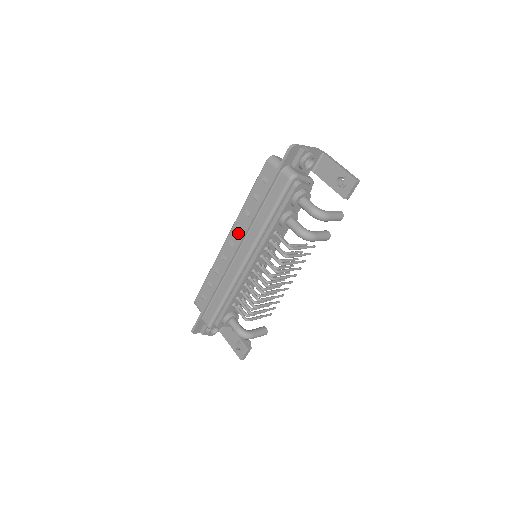
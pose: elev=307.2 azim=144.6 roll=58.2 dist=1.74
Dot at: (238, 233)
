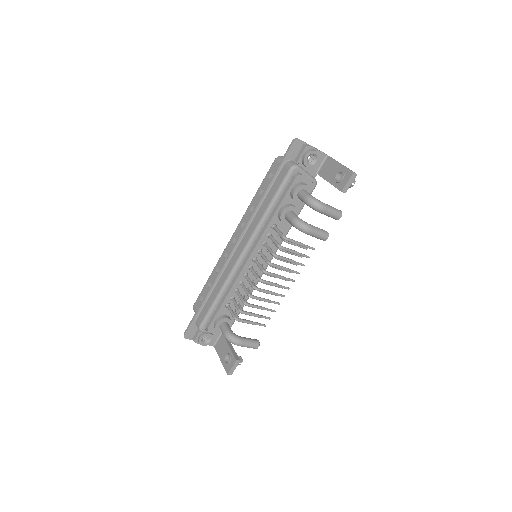
Dot at: (241, 230)
